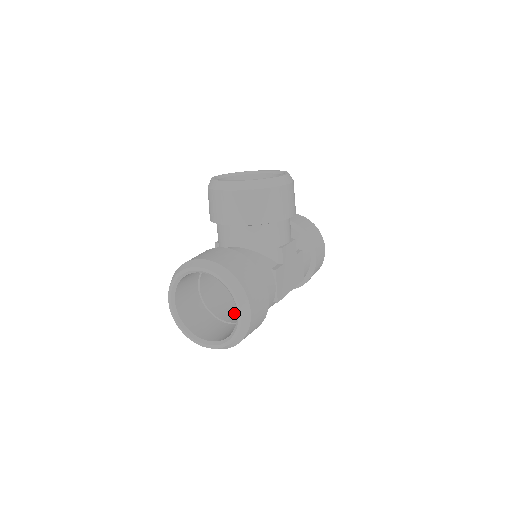
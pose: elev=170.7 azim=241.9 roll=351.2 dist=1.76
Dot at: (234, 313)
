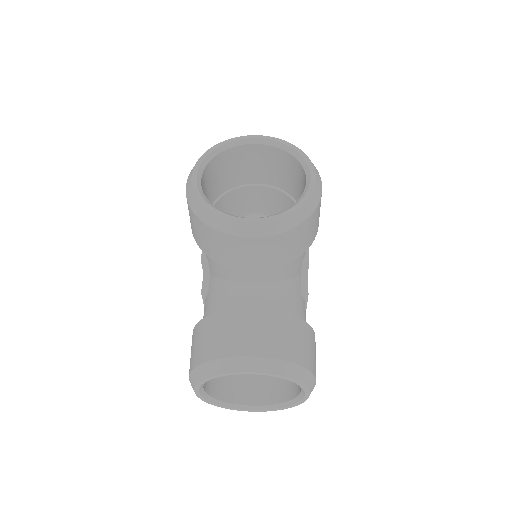
Dot at: occluded
